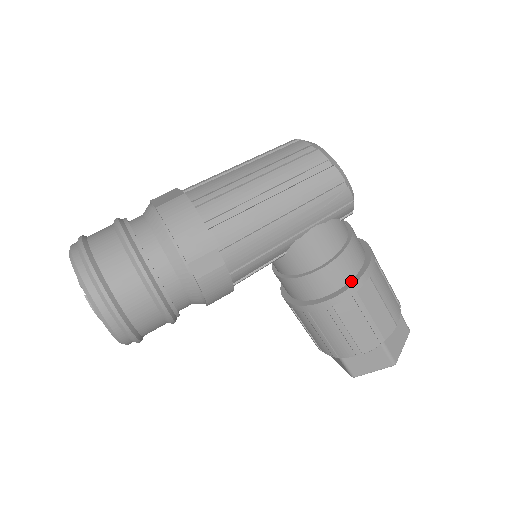
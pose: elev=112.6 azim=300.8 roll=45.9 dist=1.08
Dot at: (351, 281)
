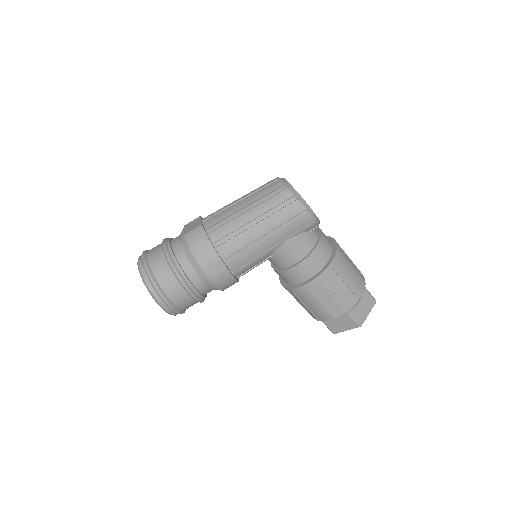
Dot at: (319, 272)
